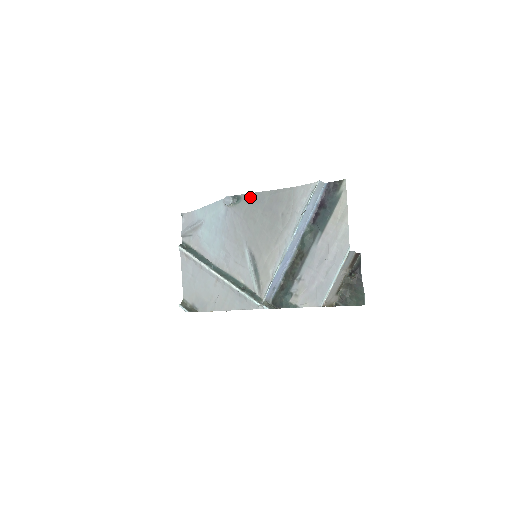
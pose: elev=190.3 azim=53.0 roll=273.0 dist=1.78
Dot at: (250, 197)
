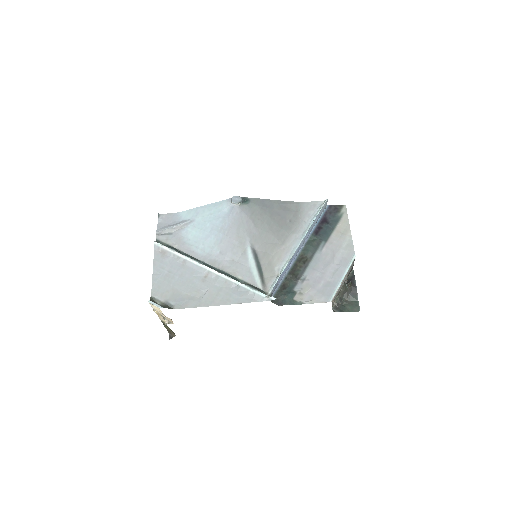
Dot at: (259, 201)
